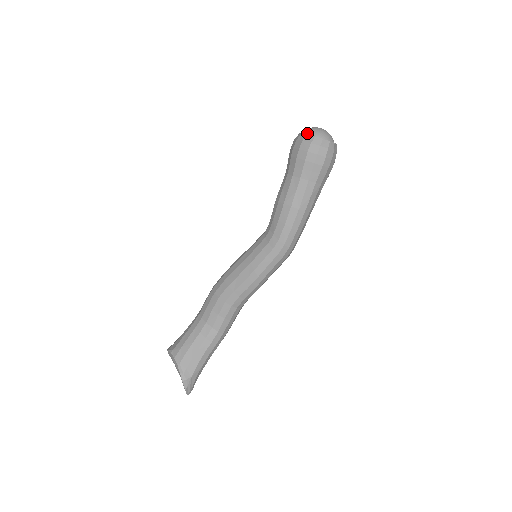
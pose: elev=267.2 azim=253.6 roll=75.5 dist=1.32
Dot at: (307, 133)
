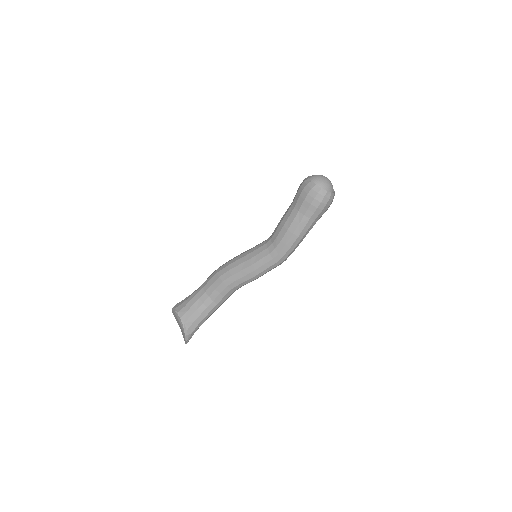
Dot at: (316, 182)
